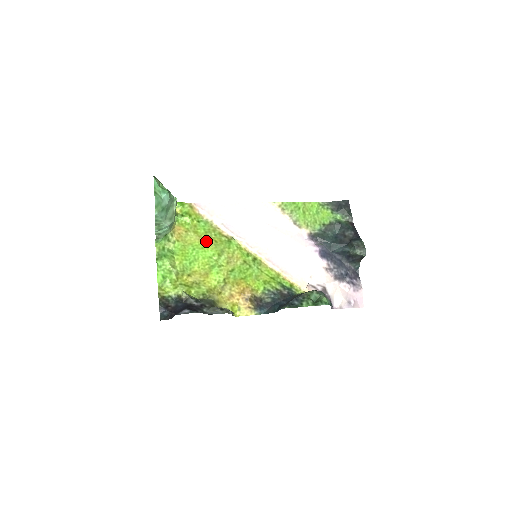
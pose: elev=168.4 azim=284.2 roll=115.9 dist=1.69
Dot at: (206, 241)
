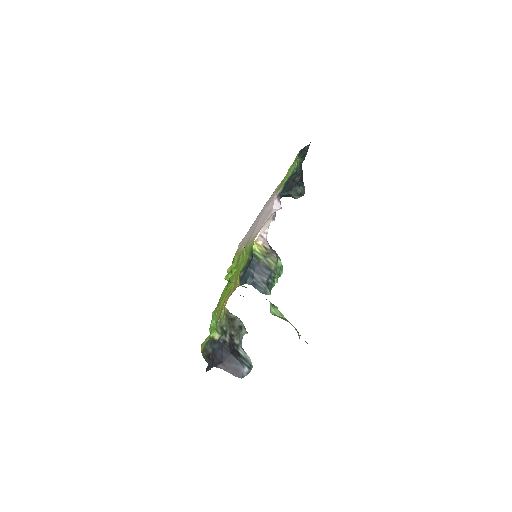
Dot at: occluded
